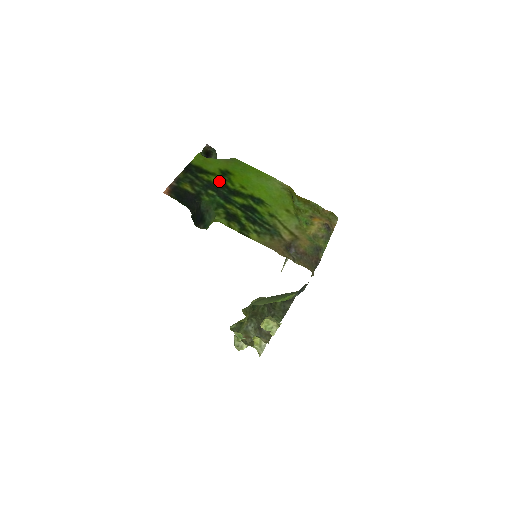
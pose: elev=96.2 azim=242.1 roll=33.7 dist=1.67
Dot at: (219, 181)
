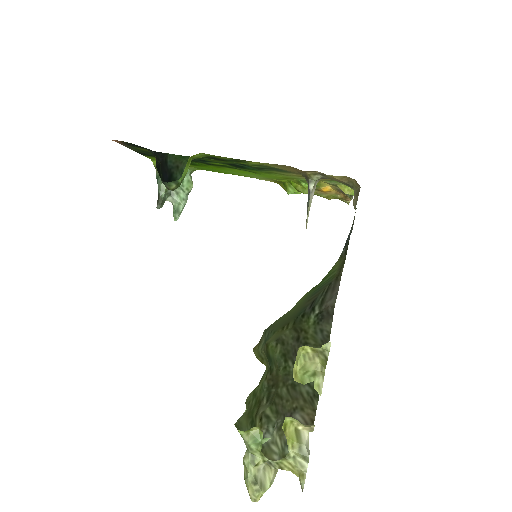
Dot at: occluded
